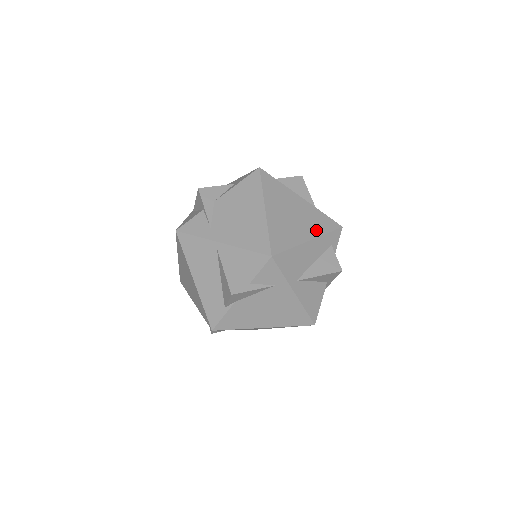
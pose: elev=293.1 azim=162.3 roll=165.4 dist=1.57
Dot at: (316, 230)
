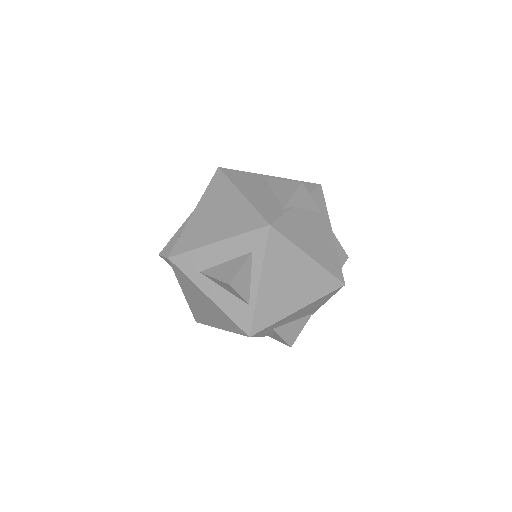
Dot at: occluded
